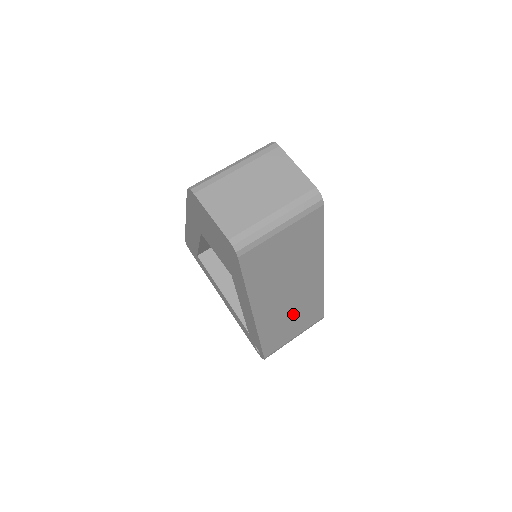
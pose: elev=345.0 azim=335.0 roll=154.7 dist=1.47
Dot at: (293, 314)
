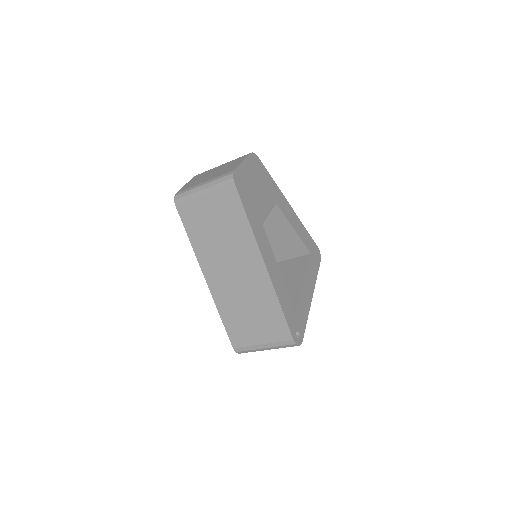
Dot at: (248, 305)
